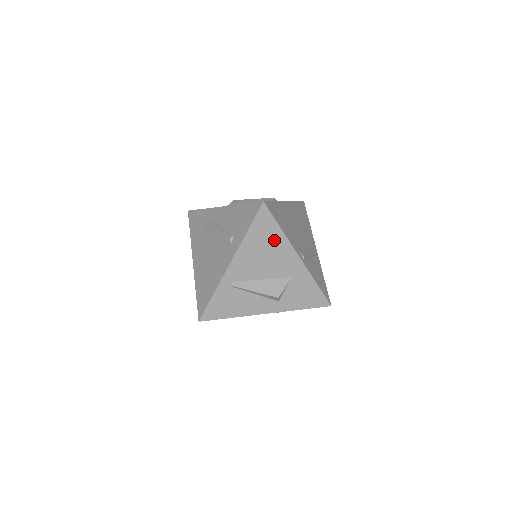
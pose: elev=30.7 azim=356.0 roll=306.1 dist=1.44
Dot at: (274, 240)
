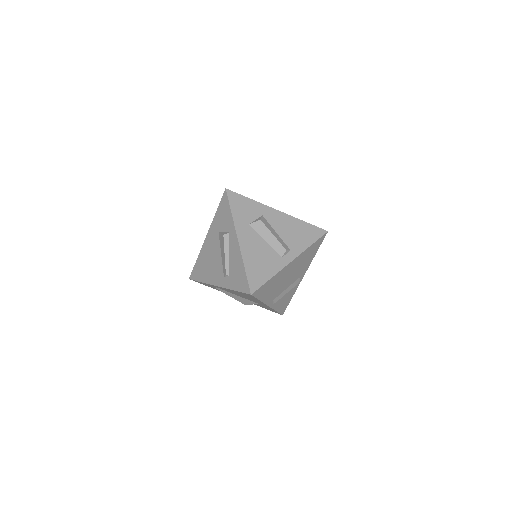
Dot at: (253, 298)
